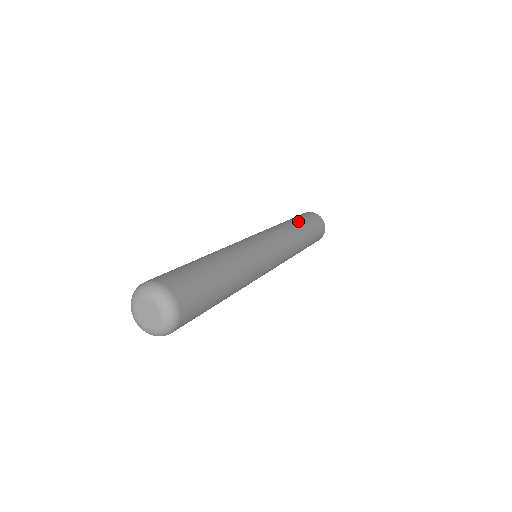
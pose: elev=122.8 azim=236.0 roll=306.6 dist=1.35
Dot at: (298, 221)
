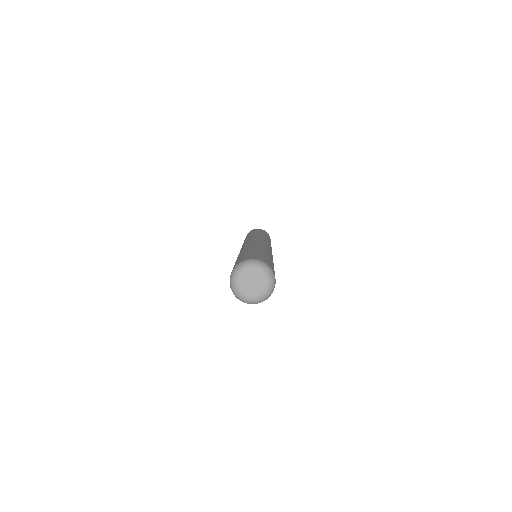
Dot at: (259, 232)
